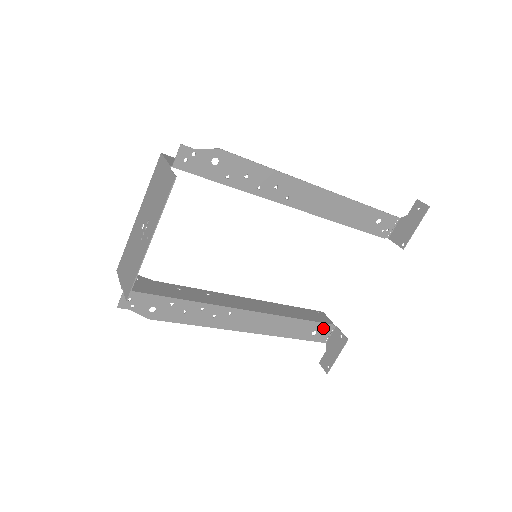
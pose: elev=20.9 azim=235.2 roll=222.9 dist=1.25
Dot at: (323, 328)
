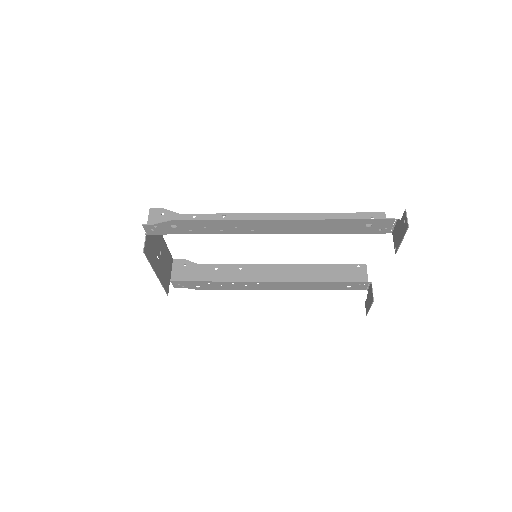
Dot at: (357, 284)
